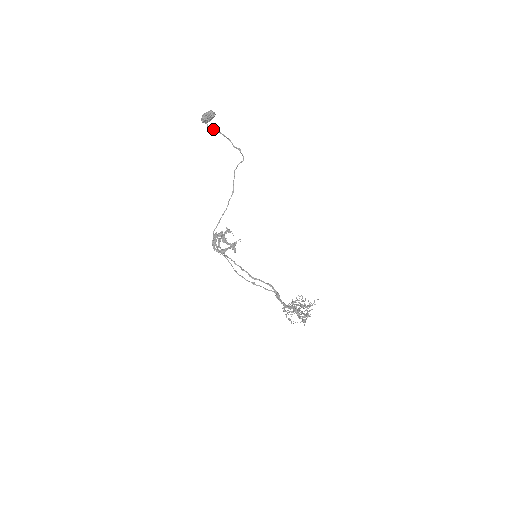
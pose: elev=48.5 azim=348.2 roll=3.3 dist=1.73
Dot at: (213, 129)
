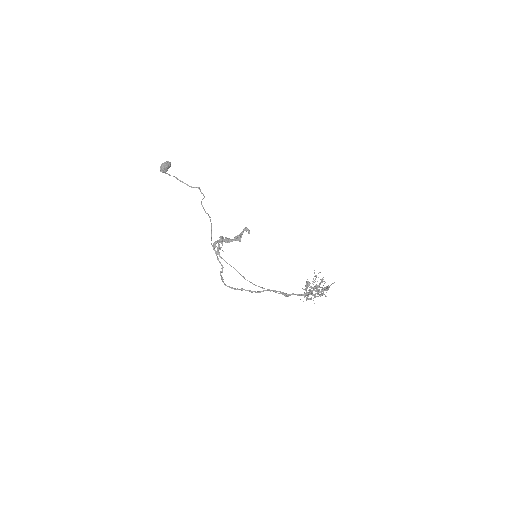
Dot at: occluded
